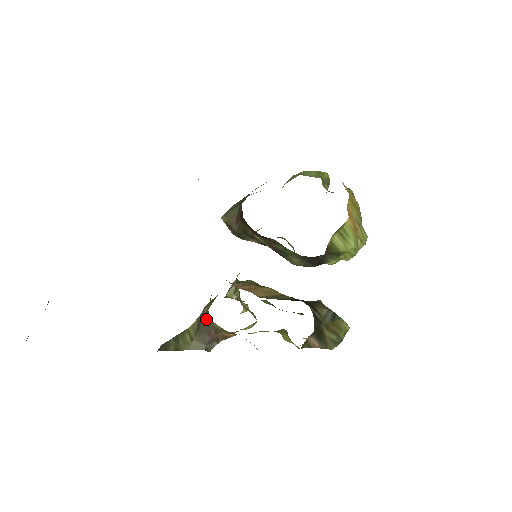
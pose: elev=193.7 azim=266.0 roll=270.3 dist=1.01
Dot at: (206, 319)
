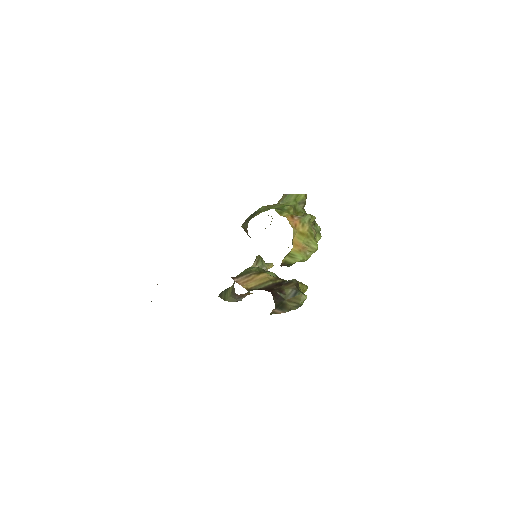
Dot at: (234, 288)
